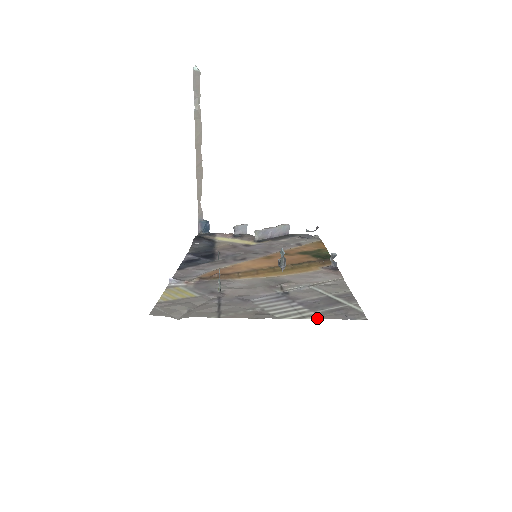
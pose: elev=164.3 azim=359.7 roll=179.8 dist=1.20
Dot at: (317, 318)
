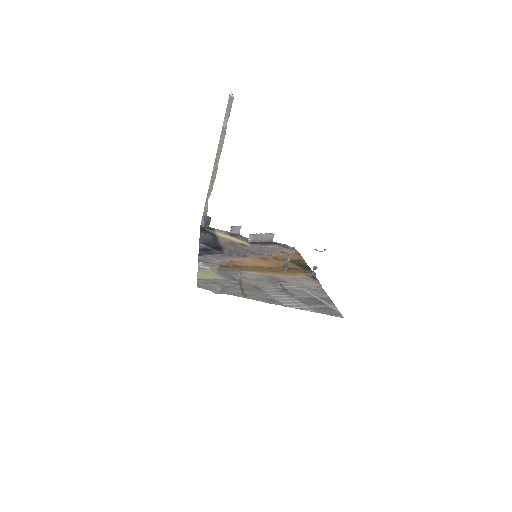
Dot at: (311, 311)
